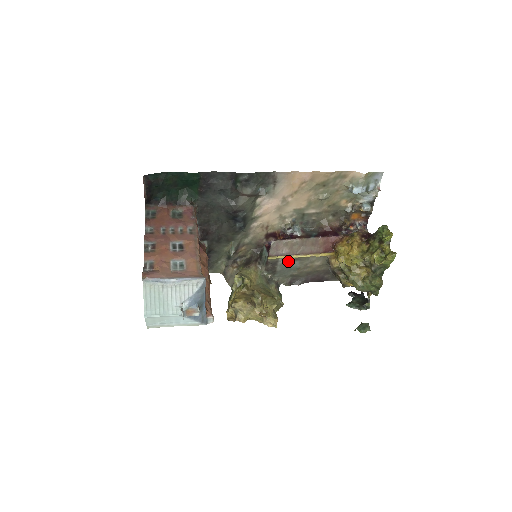
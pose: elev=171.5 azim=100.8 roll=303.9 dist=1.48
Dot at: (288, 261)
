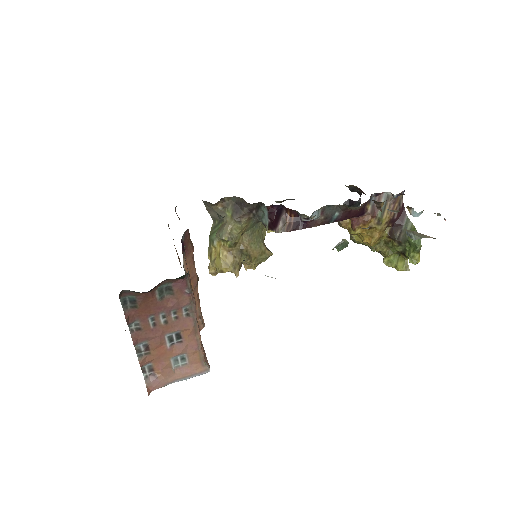
Dot at: occluded
